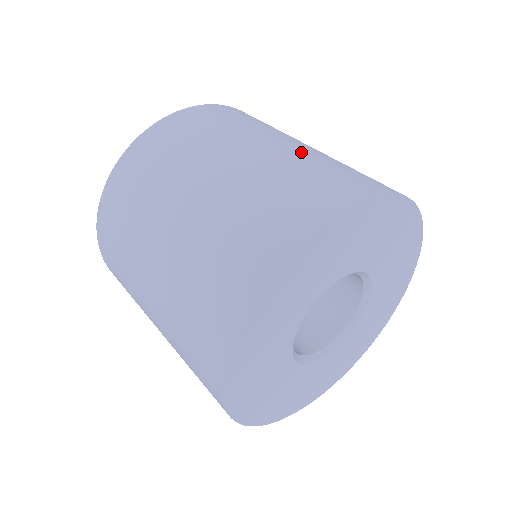
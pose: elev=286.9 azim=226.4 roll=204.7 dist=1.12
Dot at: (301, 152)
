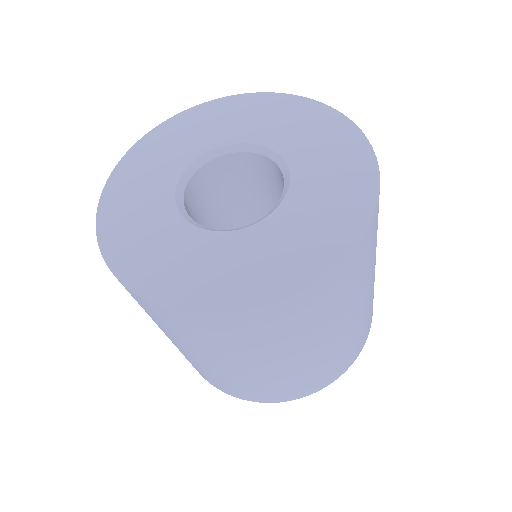
Dot at: (342, 343)
